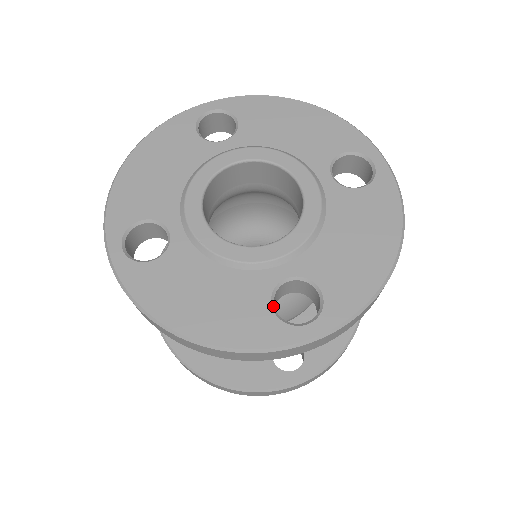
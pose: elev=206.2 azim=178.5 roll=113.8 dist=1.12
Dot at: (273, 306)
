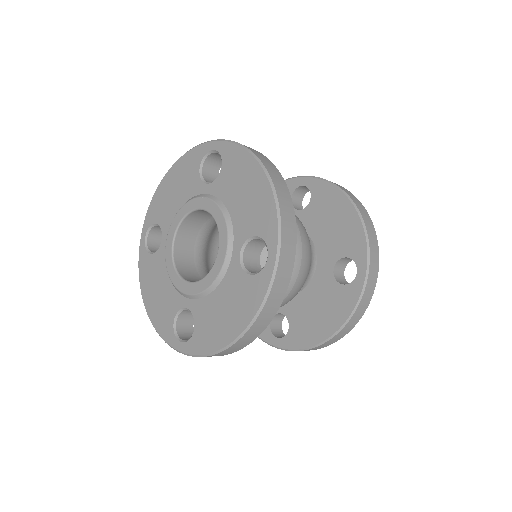
Dot at: (176, 319)
